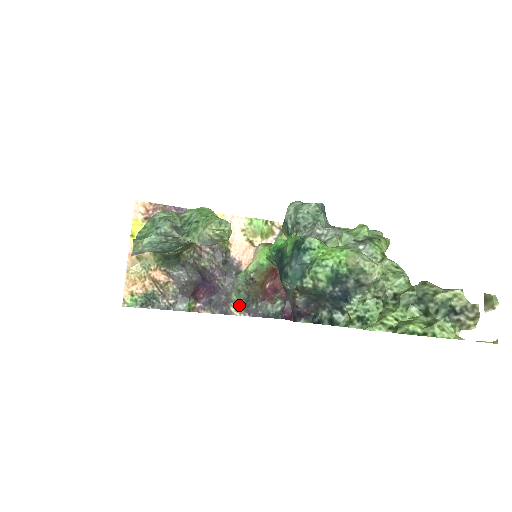
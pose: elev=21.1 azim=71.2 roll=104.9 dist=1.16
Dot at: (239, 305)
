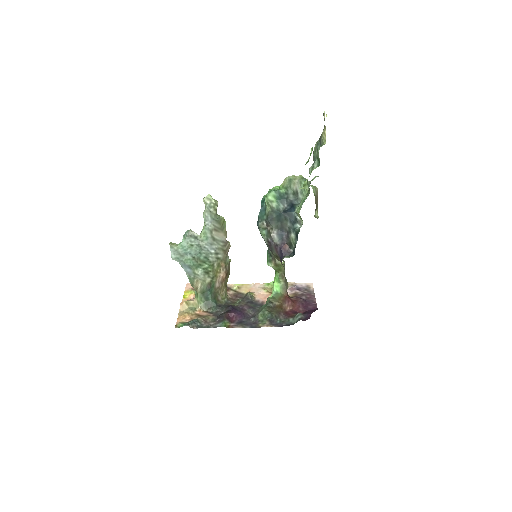
Dot at: (265, 322)
